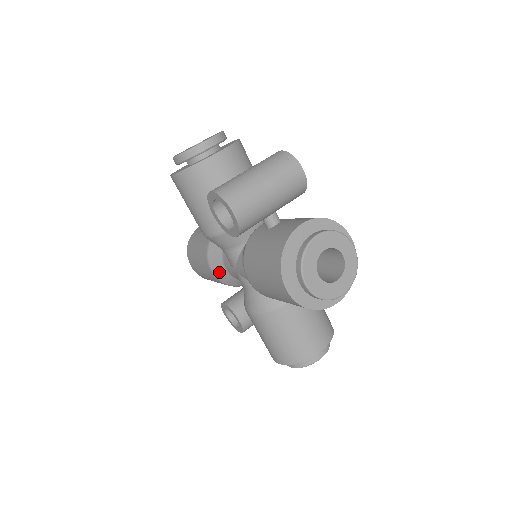
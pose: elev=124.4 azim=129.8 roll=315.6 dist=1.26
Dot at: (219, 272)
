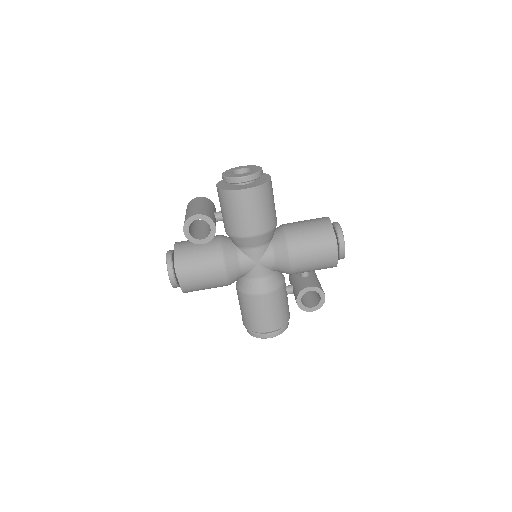
Dot at: (263, 287)
